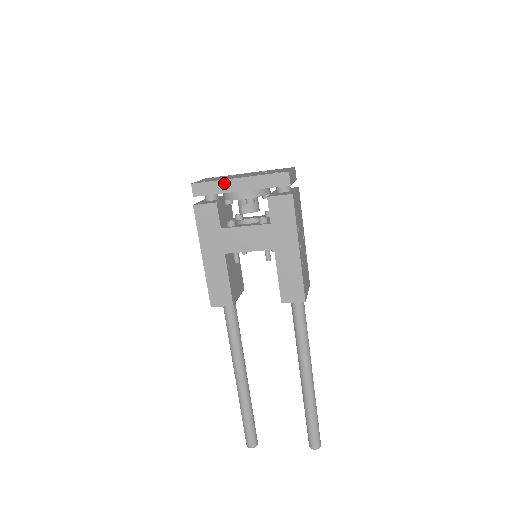
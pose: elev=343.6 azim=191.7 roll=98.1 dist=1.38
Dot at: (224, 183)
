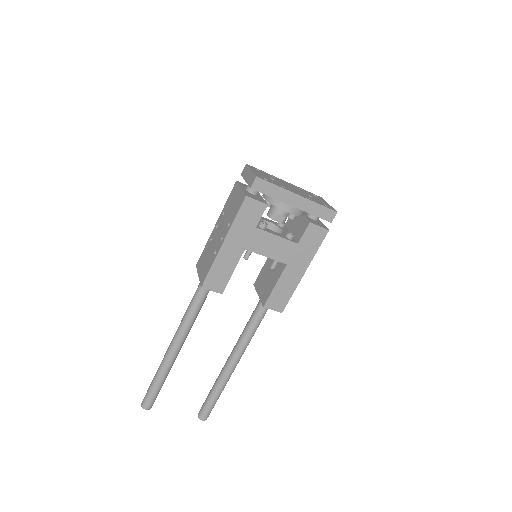
Dot at: (284, 192)
